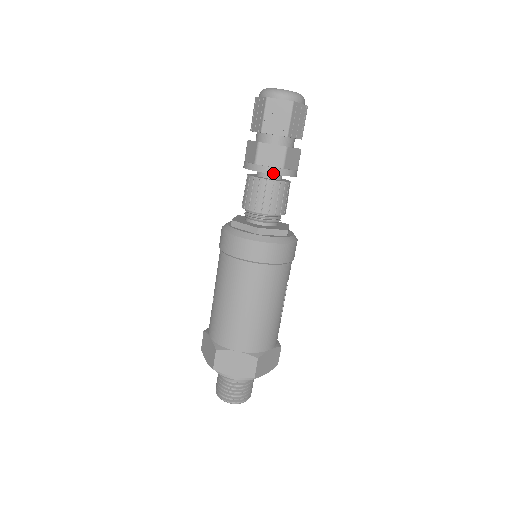
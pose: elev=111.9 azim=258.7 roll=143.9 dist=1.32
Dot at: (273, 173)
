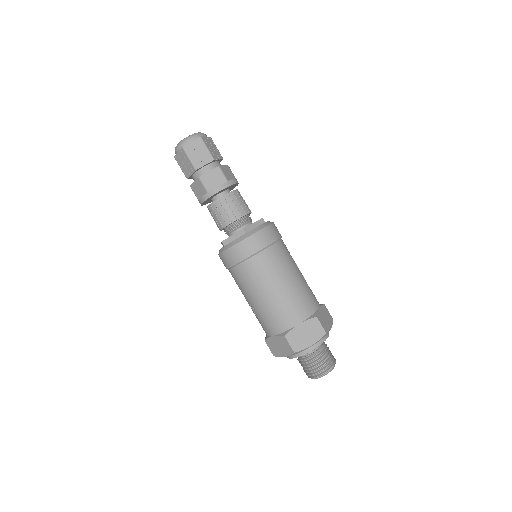
Dot at: (224, 188)
